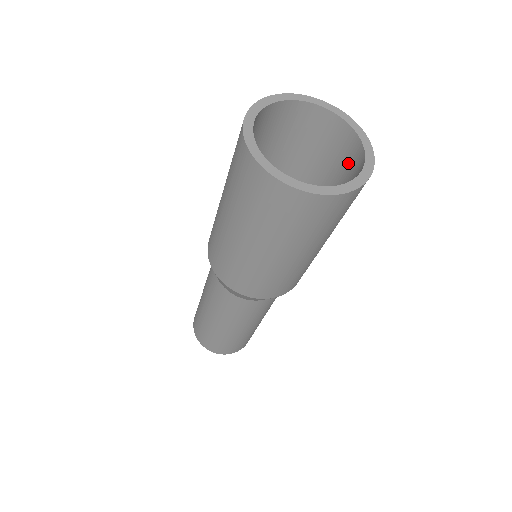
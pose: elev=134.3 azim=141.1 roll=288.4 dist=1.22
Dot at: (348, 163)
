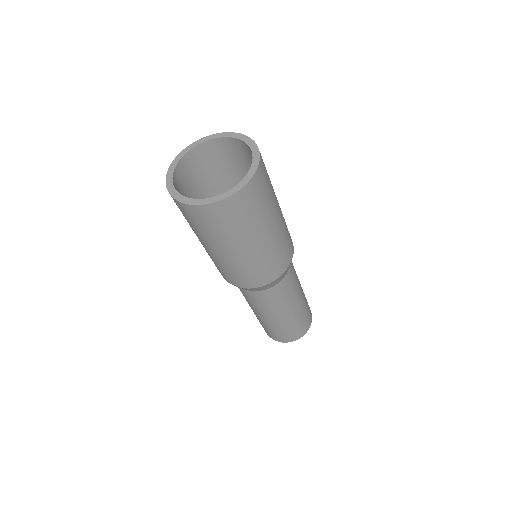
Dot at: (241, 155)
